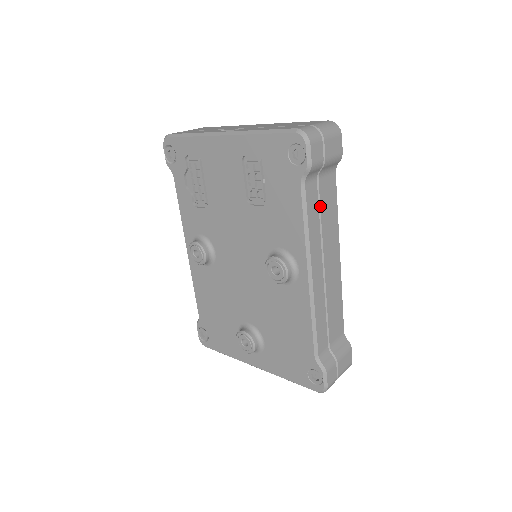
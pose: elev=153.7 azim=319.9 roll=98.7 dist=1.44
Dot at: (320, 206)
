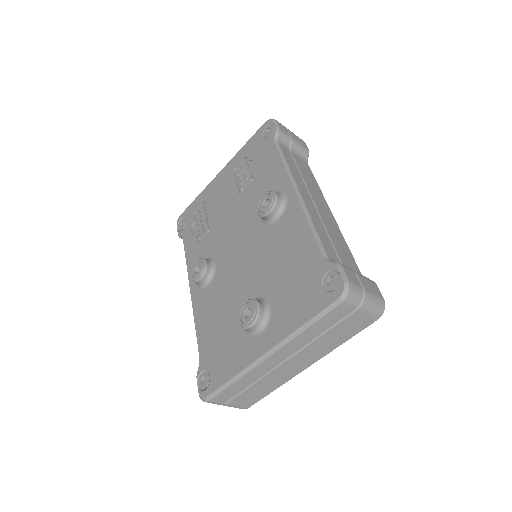
Dot at: (297, 164)
